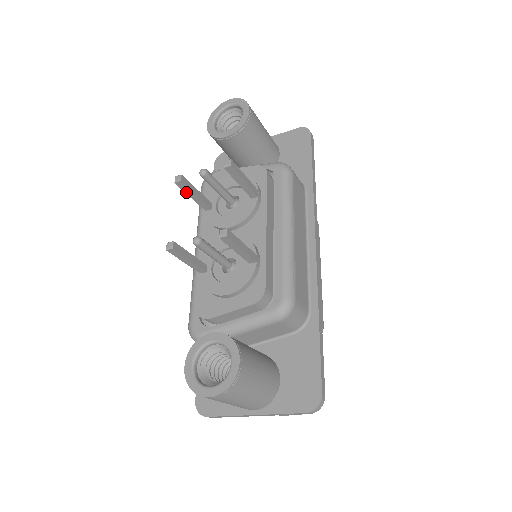
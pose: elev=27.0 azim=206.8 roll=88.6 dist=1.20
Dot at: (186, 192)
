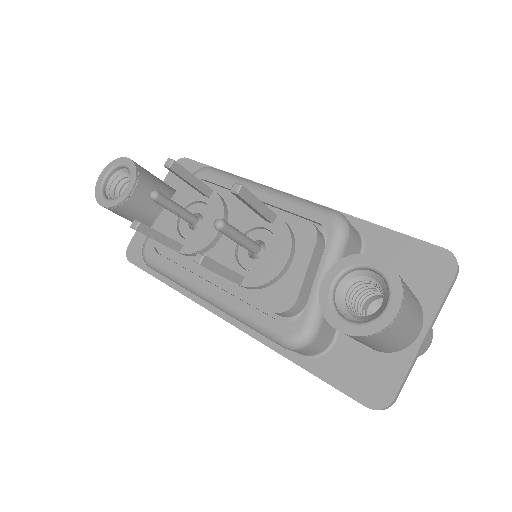
Dot at: (151, 237)
